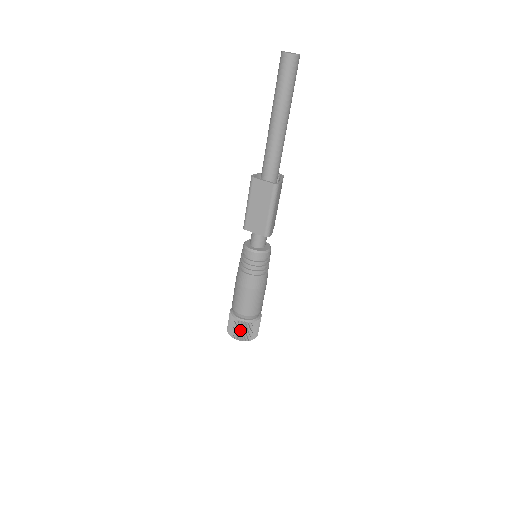
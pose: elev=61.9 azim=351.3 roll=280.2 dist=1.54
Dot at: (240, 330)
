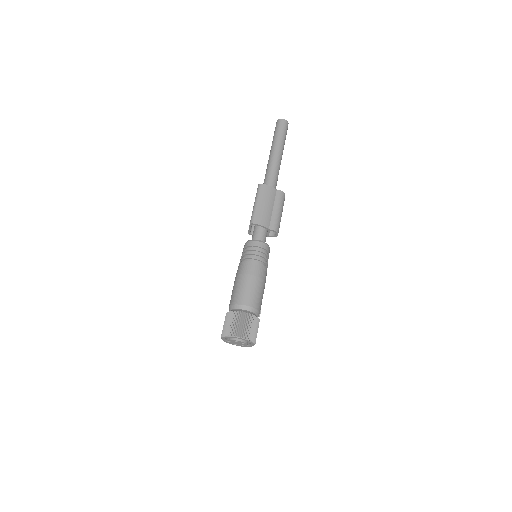
Dot at: (224, 323)
